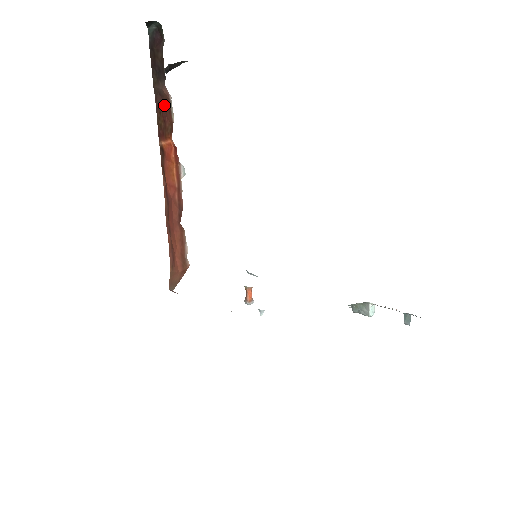
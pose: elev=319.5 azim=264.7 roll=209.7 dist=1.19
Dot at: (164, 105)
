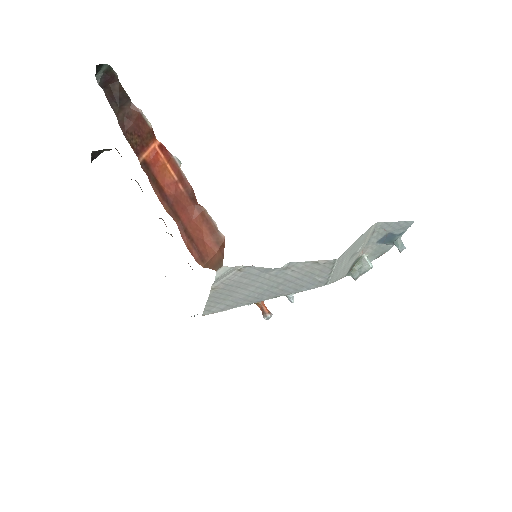
Dot at: (134, 124)
